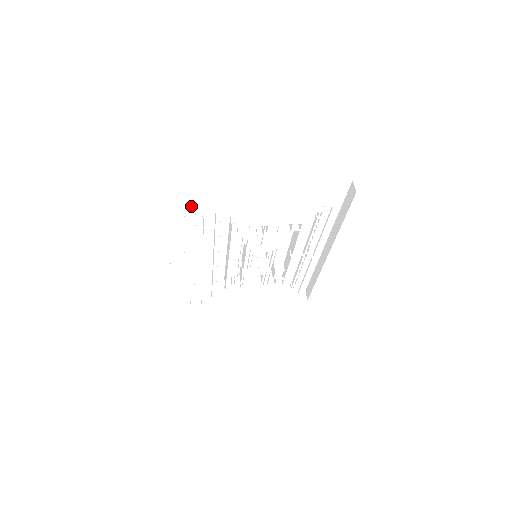
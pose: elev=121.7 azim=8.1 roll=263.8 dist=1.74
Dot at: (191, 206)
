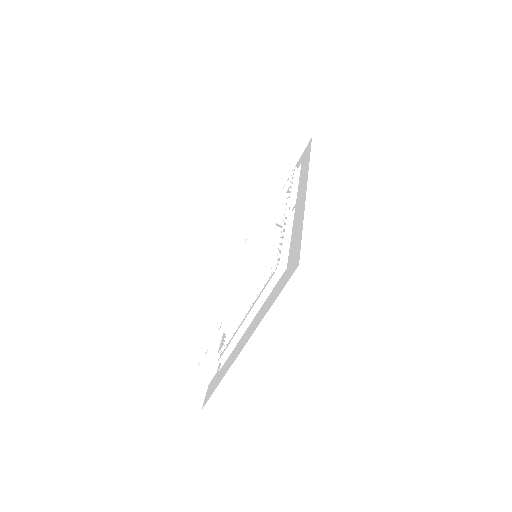
Dot at: occluded
